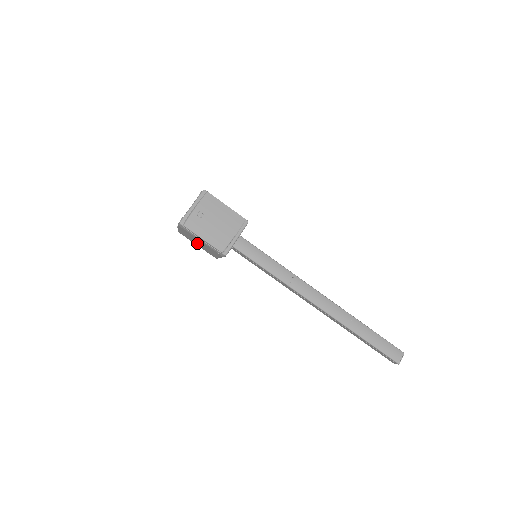
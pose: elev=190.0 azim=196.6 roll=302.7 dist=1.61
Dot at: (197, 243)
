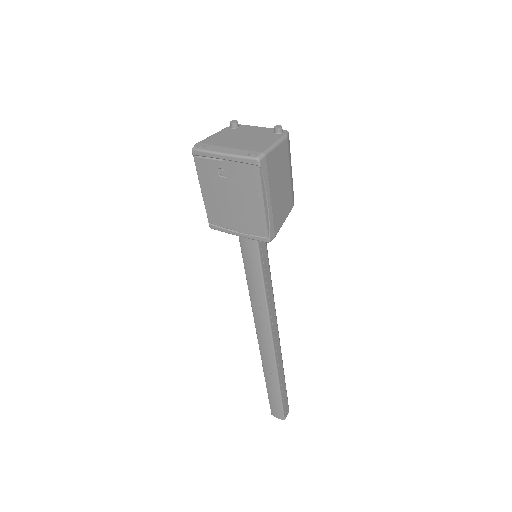
Dot at: occluded
